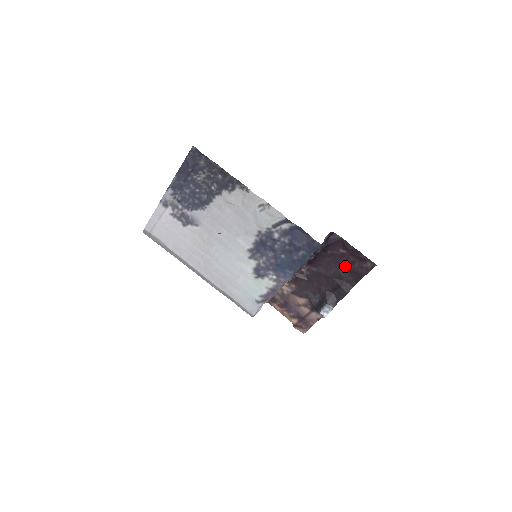
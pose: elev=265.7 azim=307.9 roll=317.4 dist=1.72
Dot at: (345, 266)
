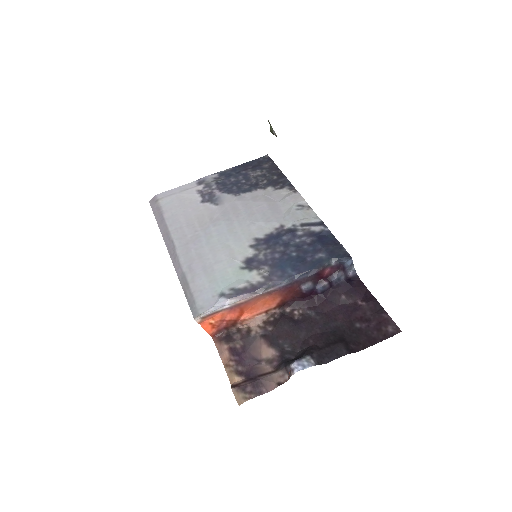
Dot at: (356, 322)
